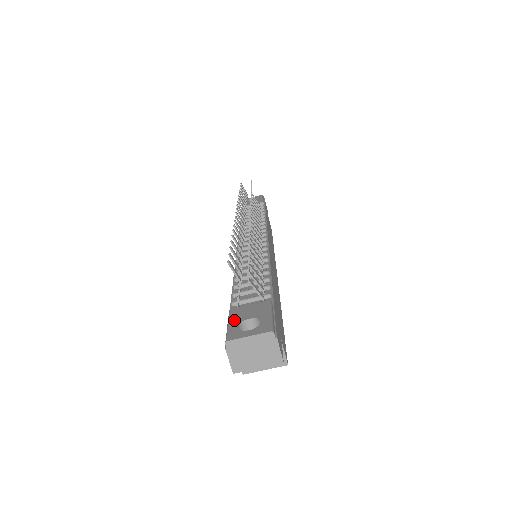
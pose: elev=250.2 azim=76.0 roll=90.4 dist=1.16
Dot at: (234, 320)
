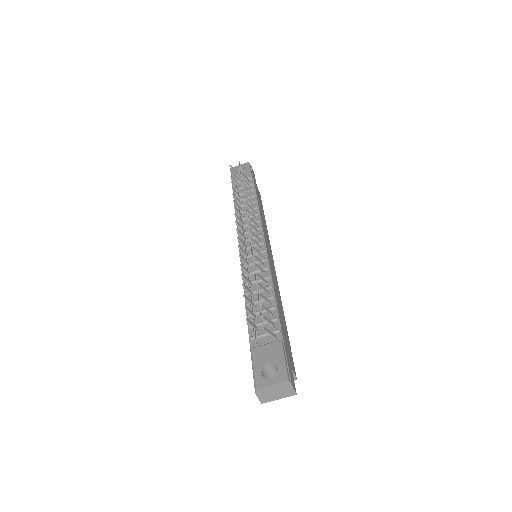
Dot at: (257, 364)
